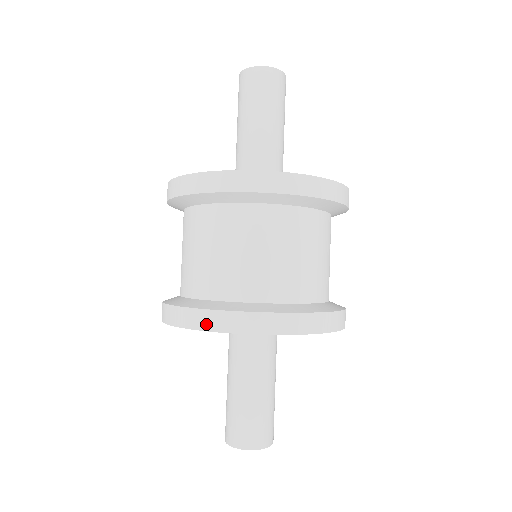
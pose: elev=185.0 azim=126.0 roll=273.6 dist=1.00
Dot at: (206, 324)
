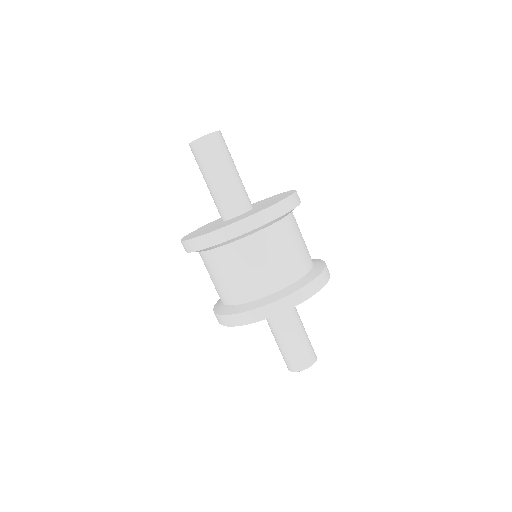
Dot at: (274, 312)
